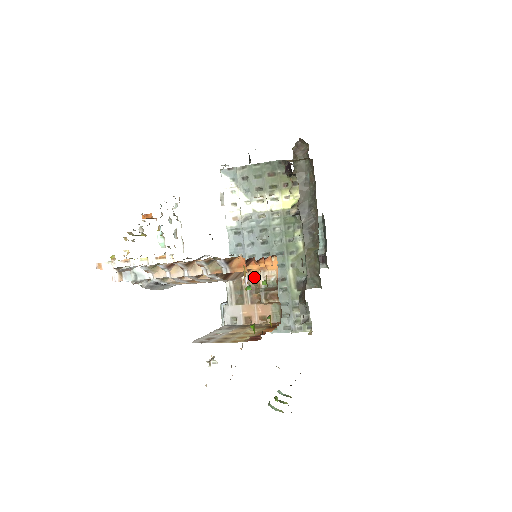
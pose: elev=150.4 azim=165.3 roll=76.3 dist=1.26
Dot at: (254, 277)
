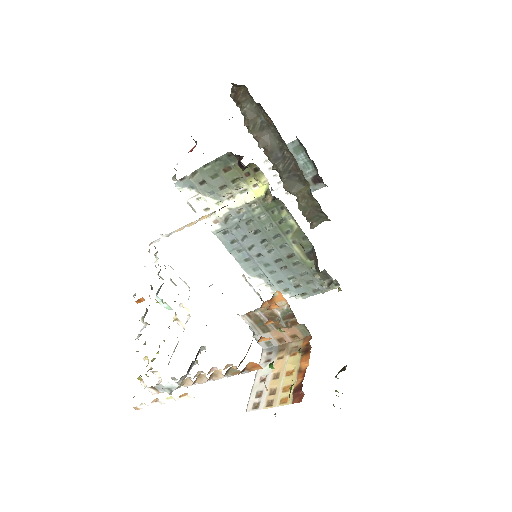
Dot at: (267, 310)
